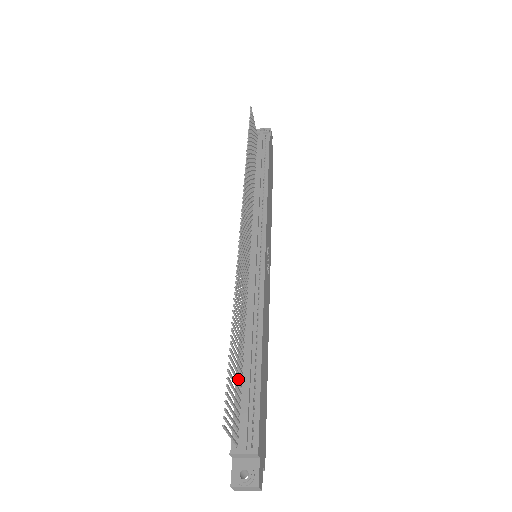
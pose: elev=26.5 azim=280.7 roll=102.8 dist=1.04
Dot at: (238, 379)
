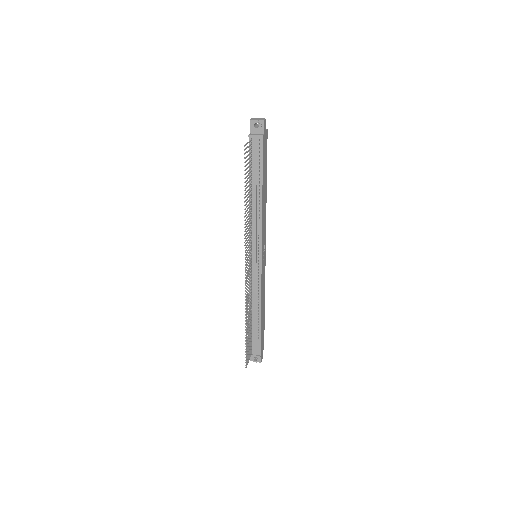
Dot at: (250, 336)
